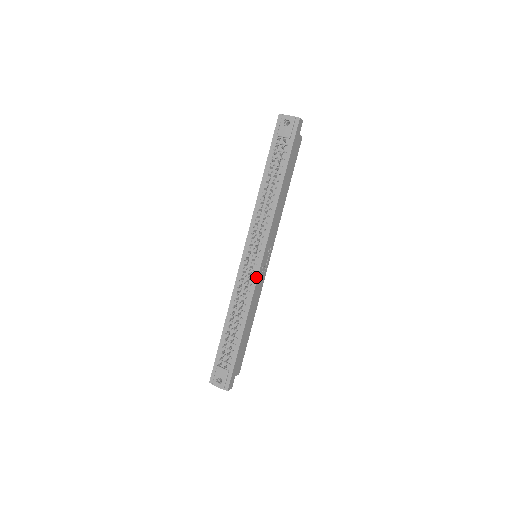
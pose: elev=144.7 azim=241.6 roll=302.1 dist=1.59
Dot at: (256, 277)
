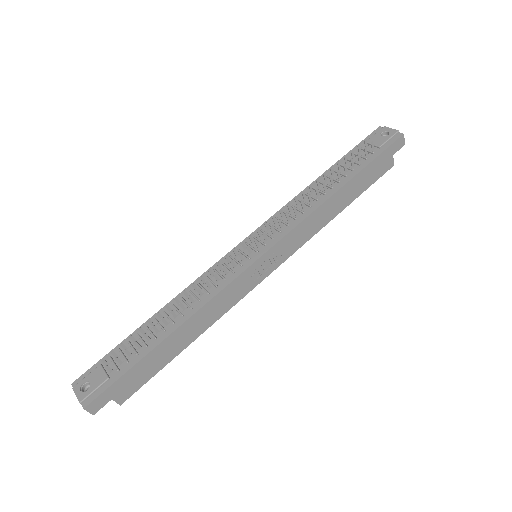
Dot at: (239, 273)
